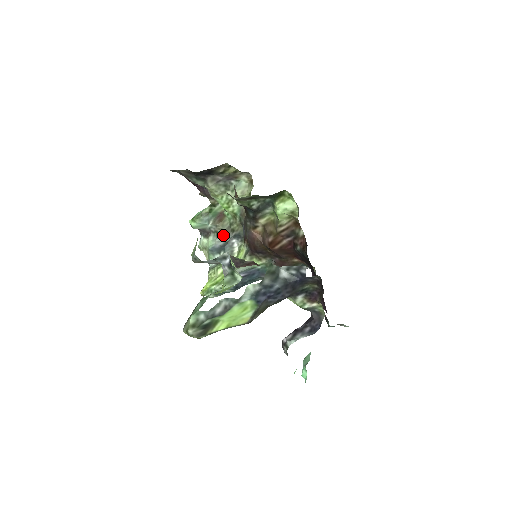
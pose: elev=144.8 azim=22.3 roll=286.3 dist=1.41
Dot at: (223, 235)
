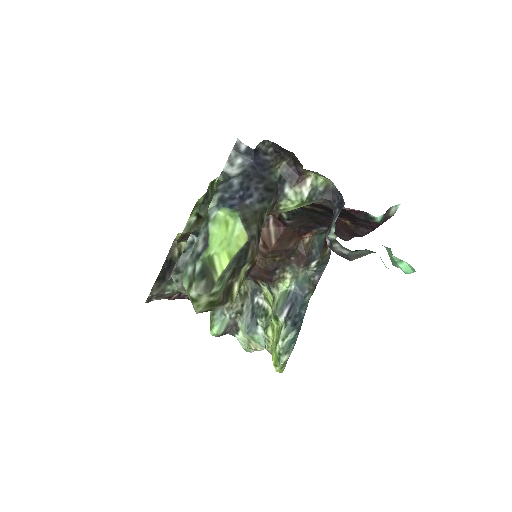
Dot at: (244, 308)
